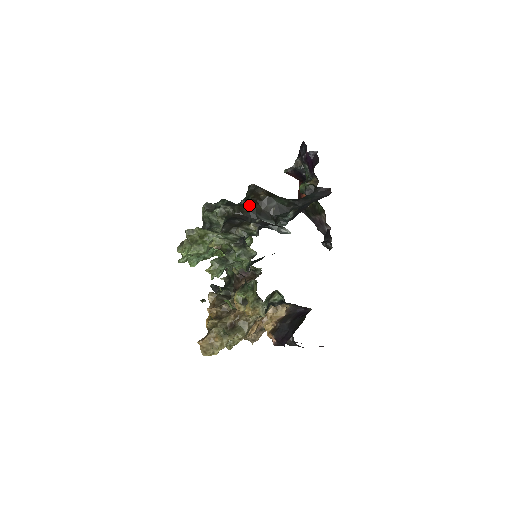
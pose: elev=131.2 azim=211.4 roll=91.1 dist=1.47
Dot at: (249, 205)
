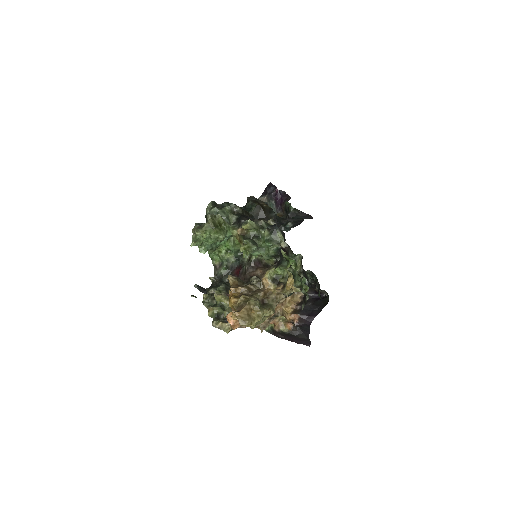
Dot at: (253, 211)
